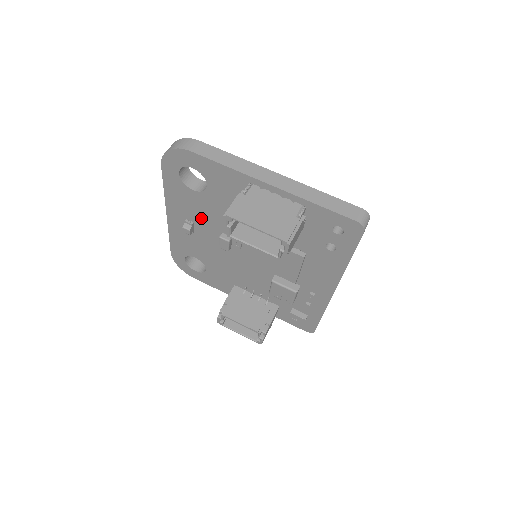
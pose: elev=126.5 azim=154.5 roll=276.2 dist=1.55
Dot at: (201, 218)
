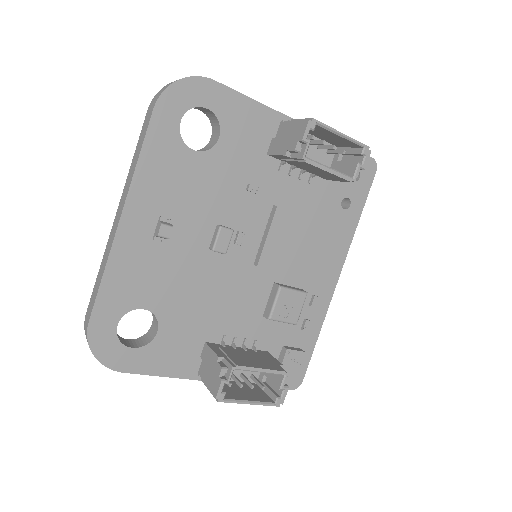
Dot at: (188, 206)
